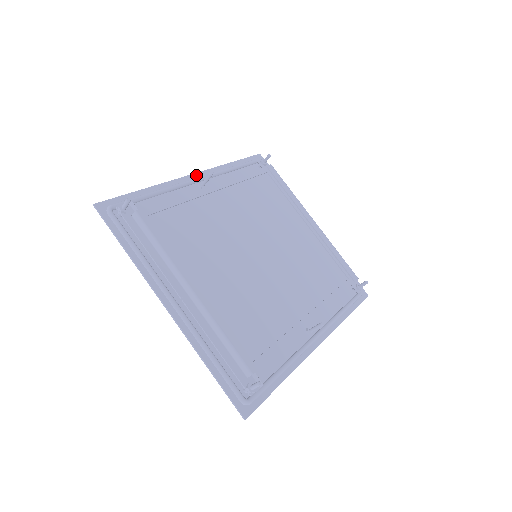
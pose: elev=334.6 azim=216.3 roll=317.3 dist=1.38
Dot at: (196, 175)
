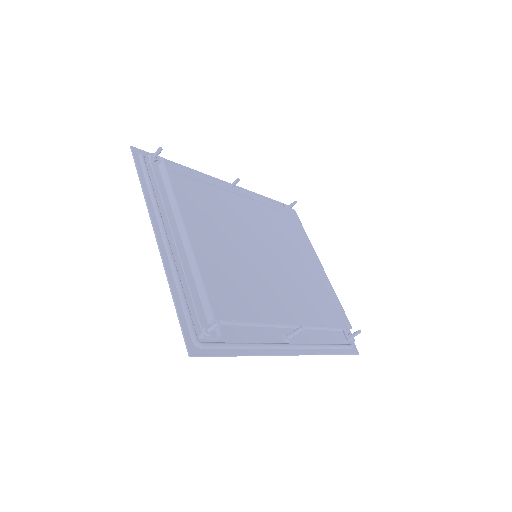
Dot at: (226, 183)
